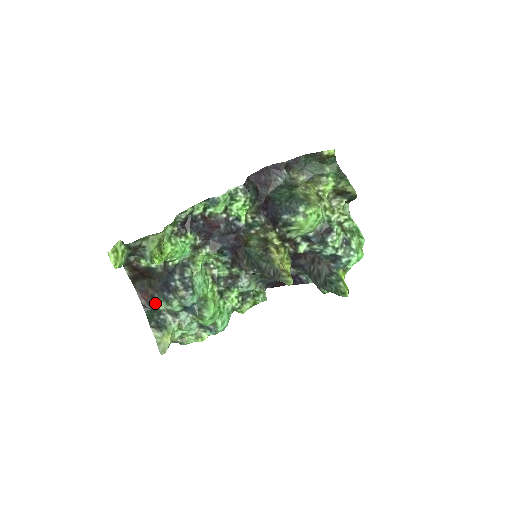
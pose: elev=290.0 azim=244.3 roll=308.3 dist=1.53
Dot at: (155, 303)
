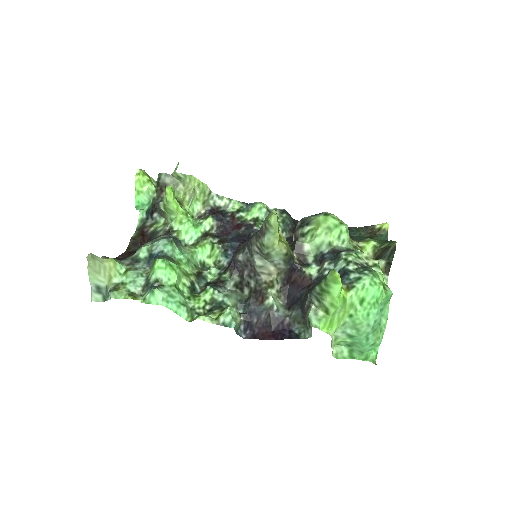
Dot at: occluded
